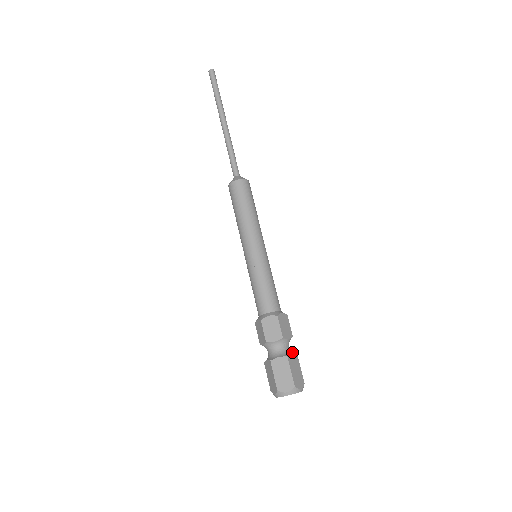
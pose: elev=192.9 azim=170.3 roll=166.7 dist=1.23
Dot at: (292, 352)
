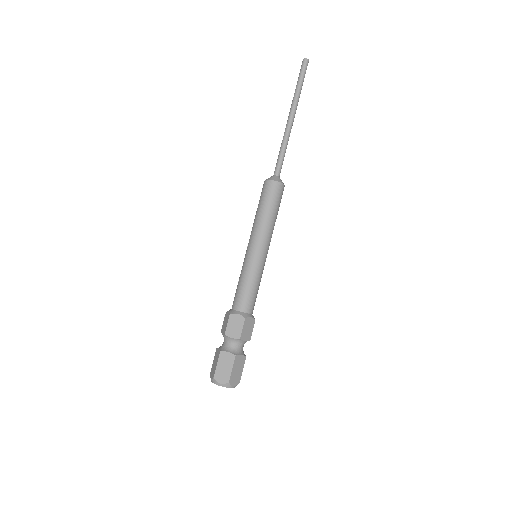
Dot at: (233, 351)
